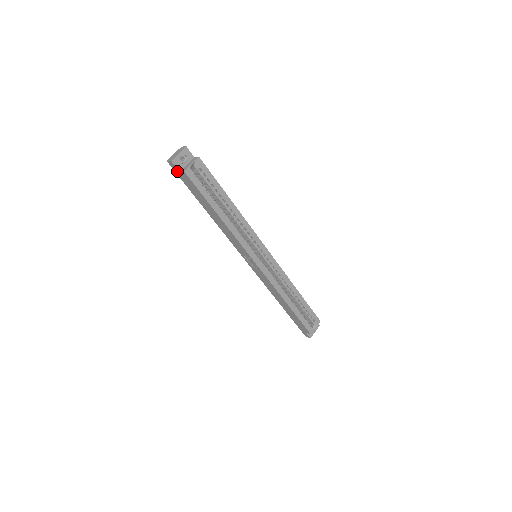
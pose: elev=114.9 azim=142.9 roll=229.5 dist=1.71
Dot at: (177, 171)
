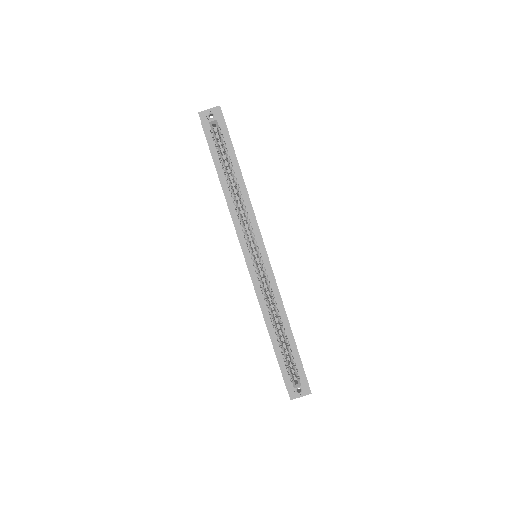
Dot at: occluded
